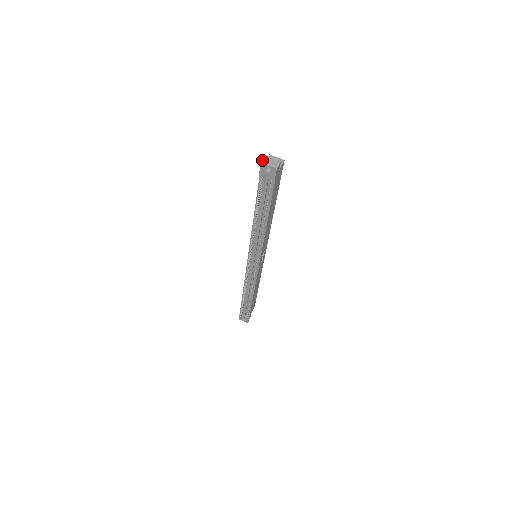
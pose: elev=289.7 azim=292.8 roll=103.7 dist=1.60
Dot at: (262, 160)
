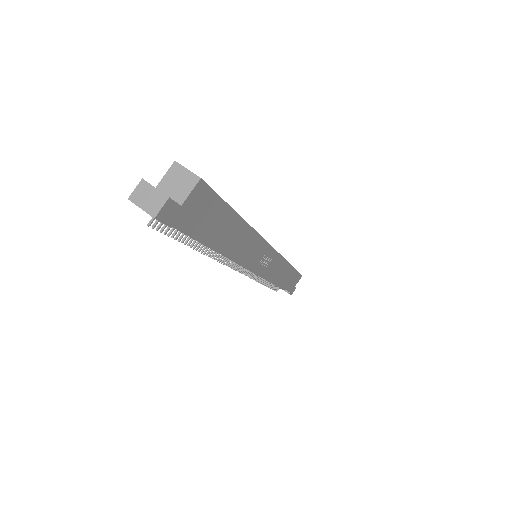
Dot at: (132, 192)
